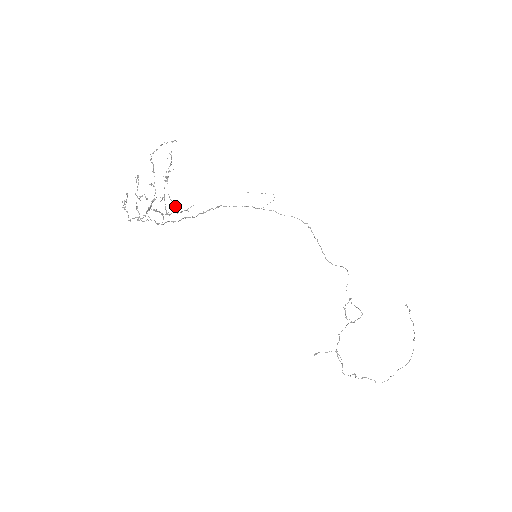
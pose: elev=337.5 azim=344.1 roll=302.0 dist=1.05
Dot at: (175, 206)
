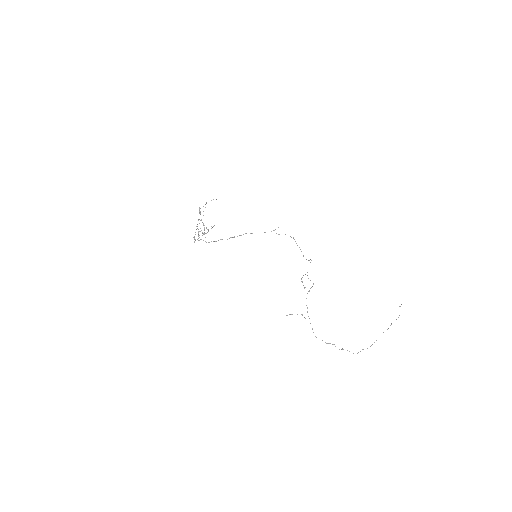
Dot at: (206, 227)
